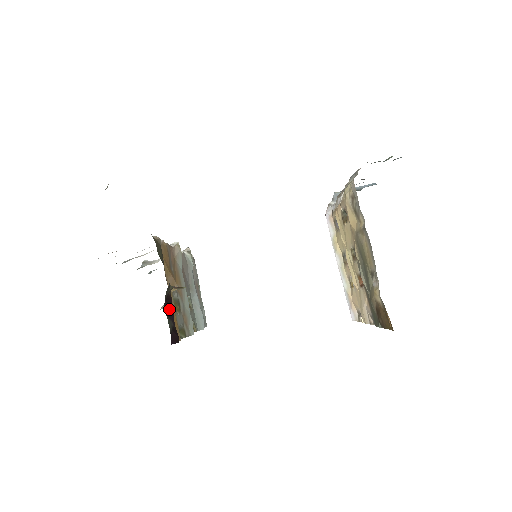
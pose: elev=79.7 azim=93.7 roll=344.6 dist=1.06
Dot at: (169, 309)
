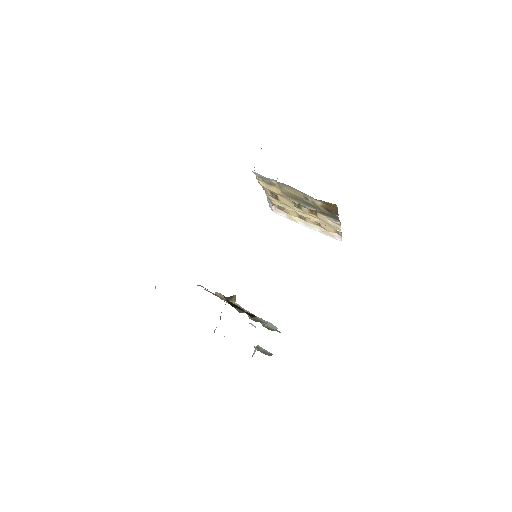
Dot at: (235, 307)
